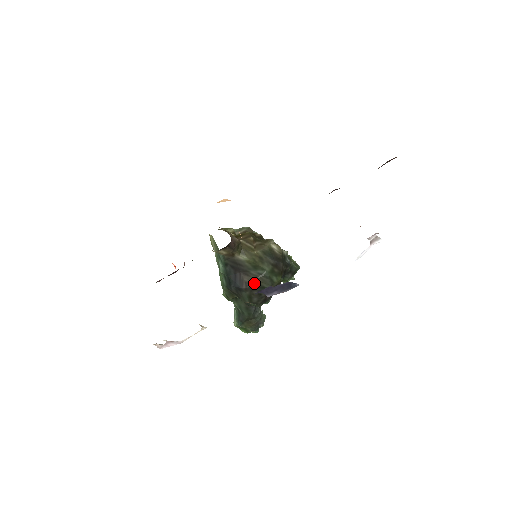
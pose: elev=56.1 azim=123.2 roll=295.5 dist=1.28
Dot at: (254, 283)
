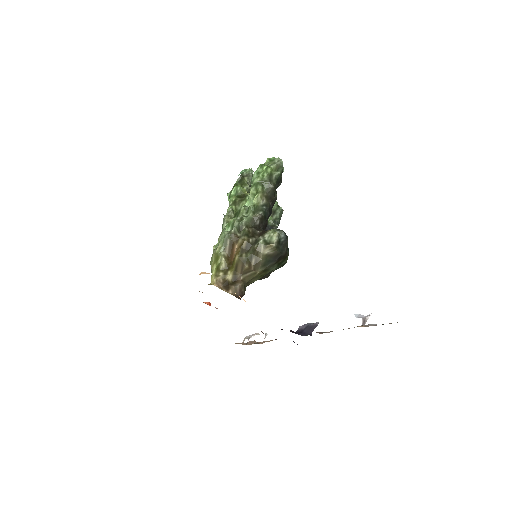
Dot at: (271, 272)
